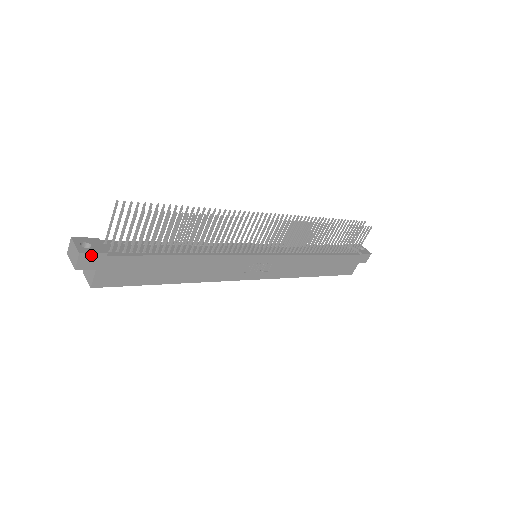
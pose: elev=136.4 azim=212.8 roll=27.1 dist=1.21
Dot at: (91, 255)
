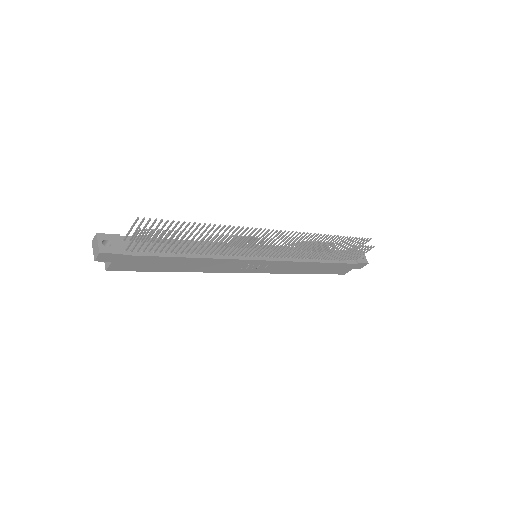
Dot at: (109, 254)
